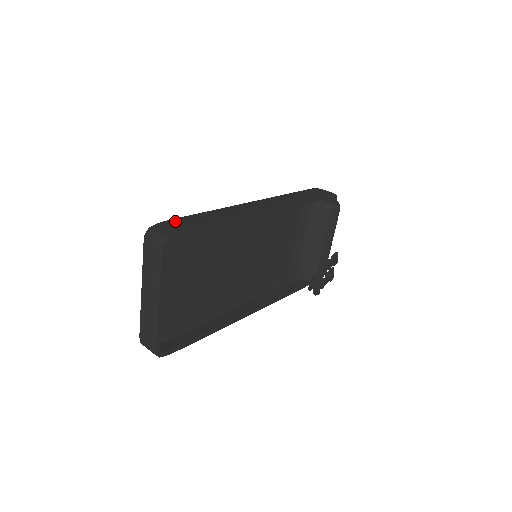
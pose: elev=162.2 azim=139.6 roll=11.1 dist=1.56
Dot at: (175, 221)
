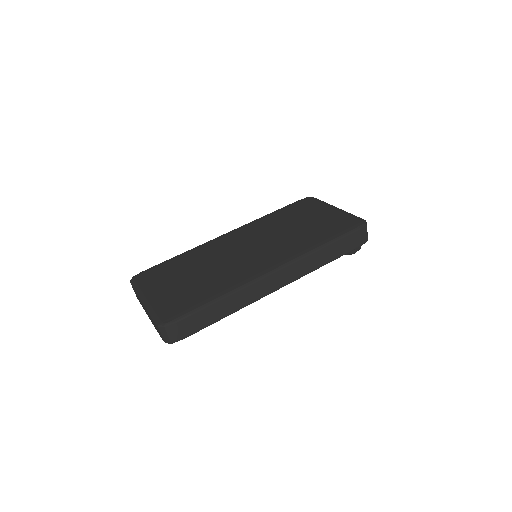
Dot at: (187, 321)
